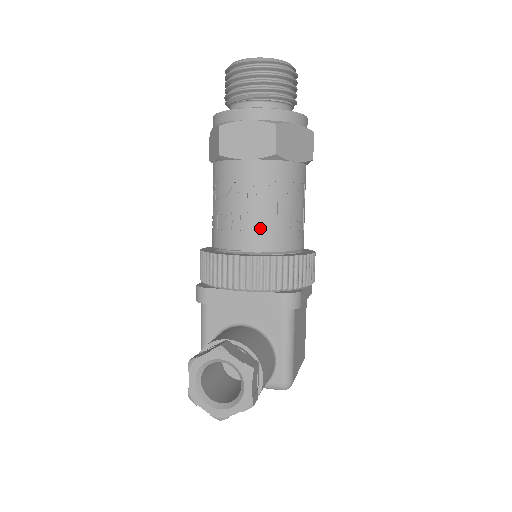
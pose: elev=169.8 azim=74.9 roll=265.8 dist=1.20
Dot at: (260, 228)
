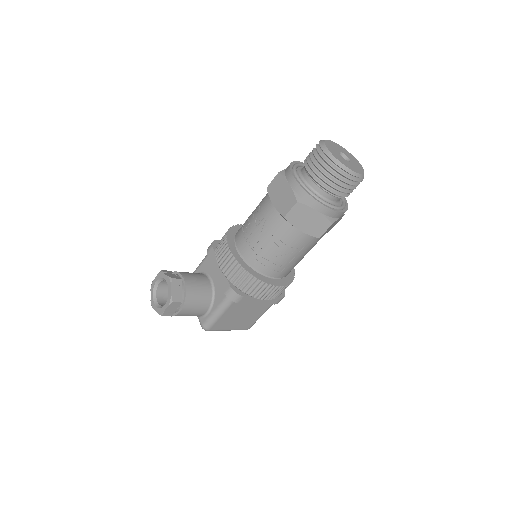
Dot at: (252, 246)
